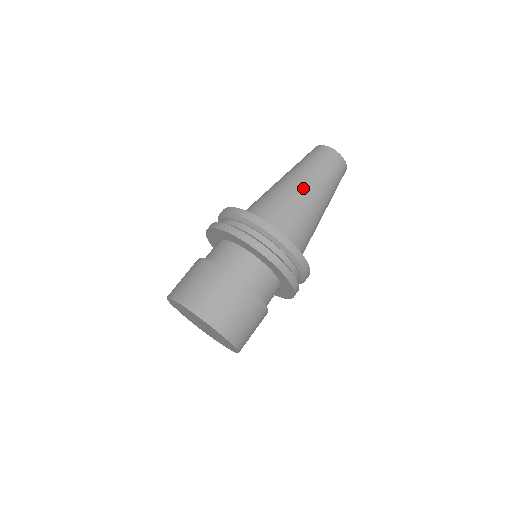
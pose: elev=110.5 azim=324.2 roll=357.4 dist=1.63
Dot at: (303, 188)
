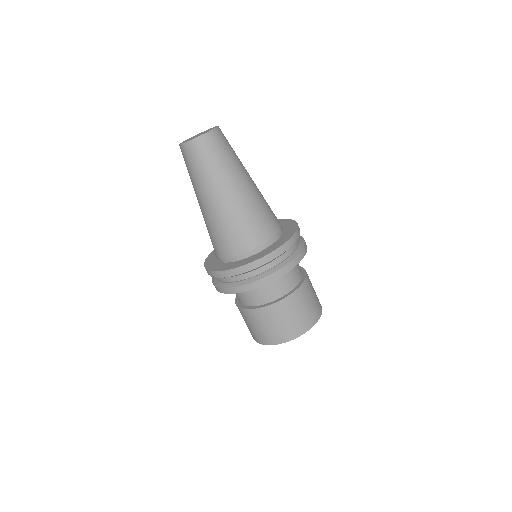
Dot at: (215, 203)
